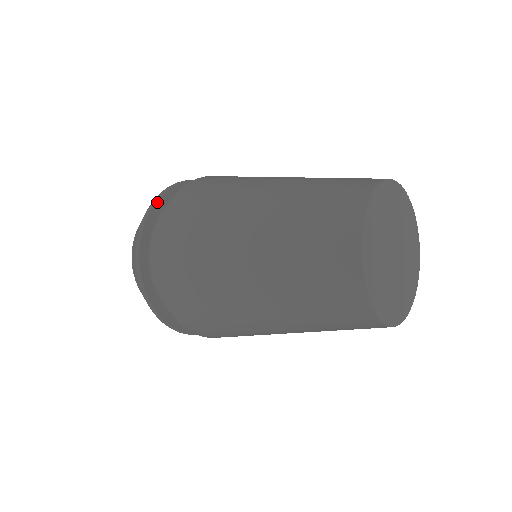
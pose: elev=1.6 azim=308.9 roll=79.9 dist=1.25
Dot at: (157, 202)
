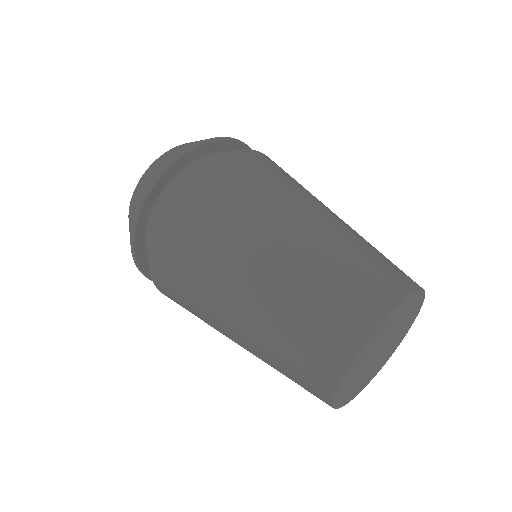
Dot at: (158, 182)
